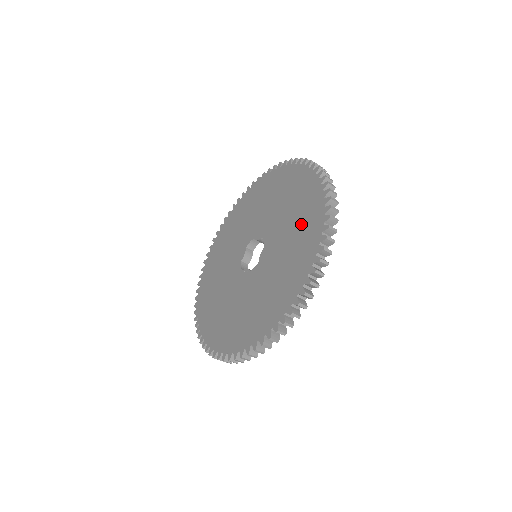
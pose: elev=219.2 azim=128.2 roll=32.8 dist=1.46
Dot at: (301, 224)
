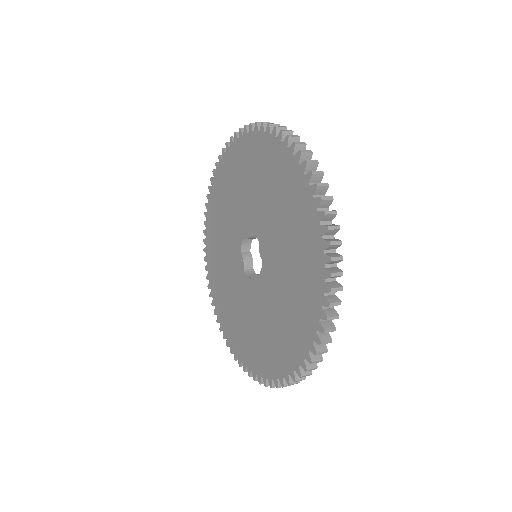
Dot at: (282, 333)
